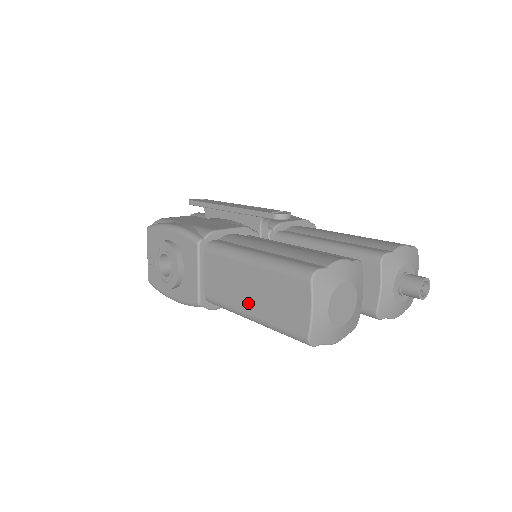
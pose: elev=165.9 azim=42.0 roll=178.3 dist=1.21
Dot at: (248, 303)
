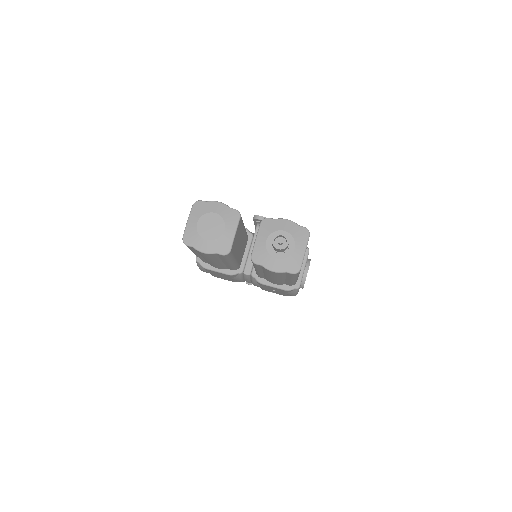
Dot at: occluded
